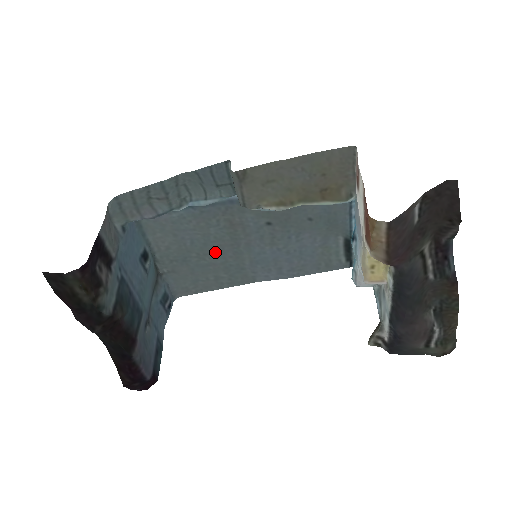
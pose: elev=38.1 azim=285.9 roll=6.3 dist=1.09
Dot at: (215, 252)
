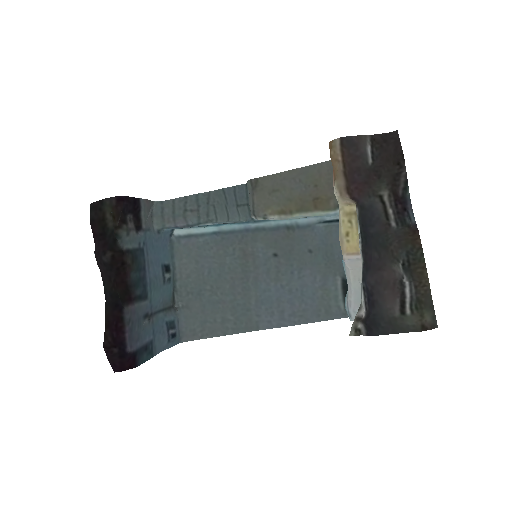
Dot at: (227, 286)
